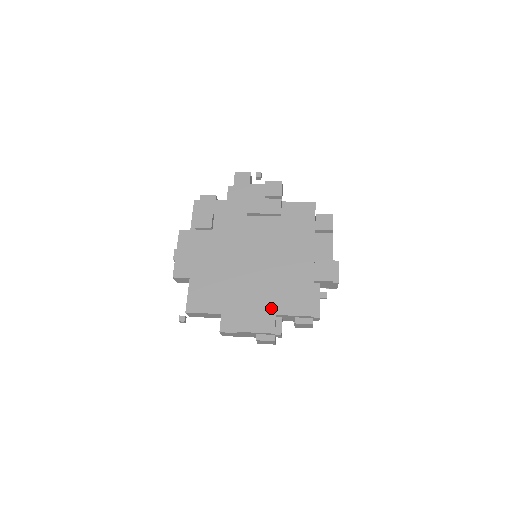
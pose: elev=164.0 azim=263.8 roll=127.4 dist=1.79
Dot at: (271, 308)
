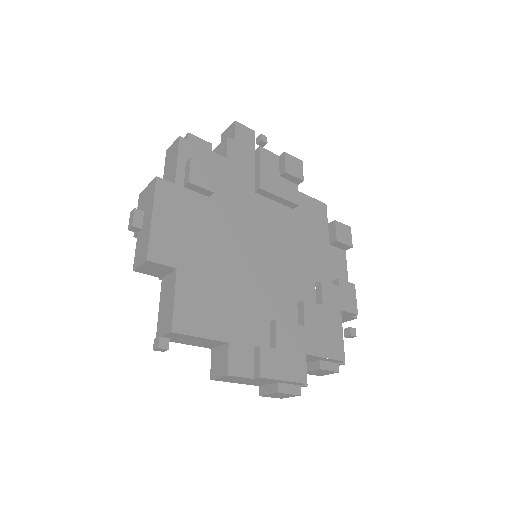
Dot at: (300, 343)
